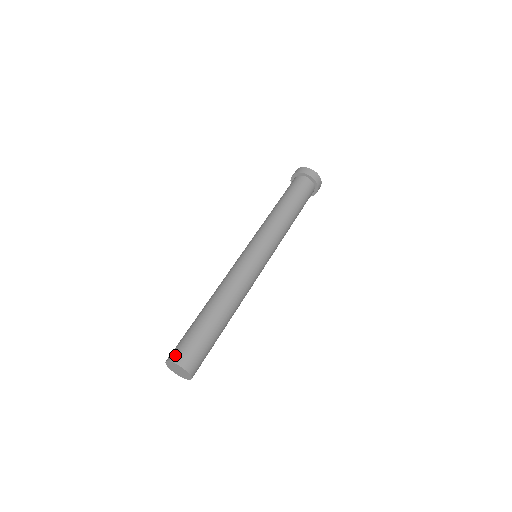
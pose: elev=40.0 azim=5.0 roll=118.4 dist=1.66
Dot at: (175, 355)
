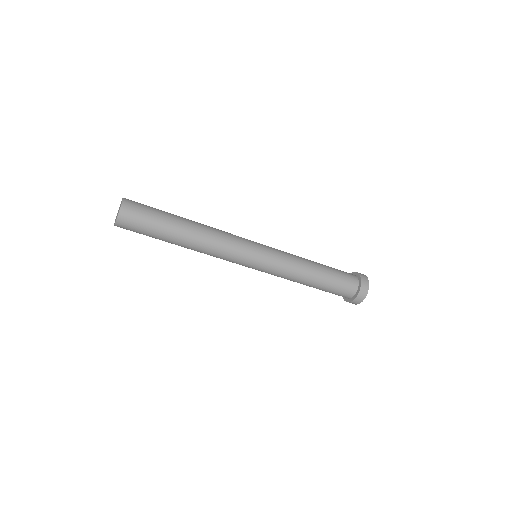
Dot at: occluded
